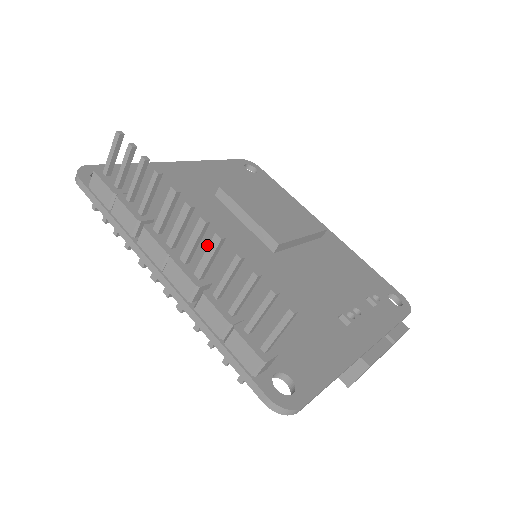
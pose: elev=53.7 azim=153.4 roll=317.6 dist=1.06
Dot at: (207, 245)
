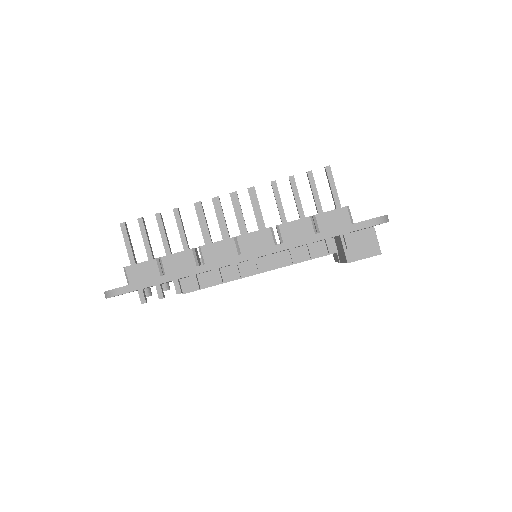
Dot at: occluded
